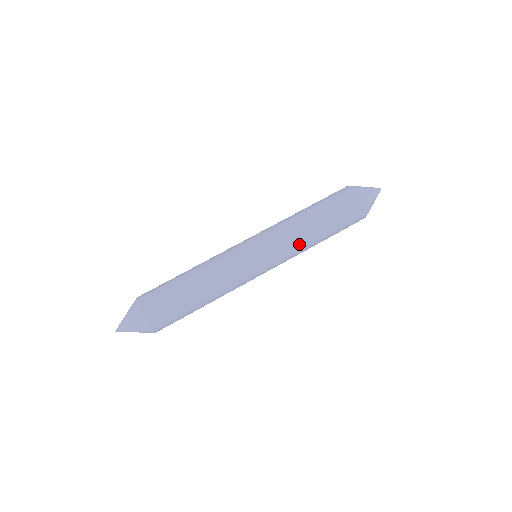
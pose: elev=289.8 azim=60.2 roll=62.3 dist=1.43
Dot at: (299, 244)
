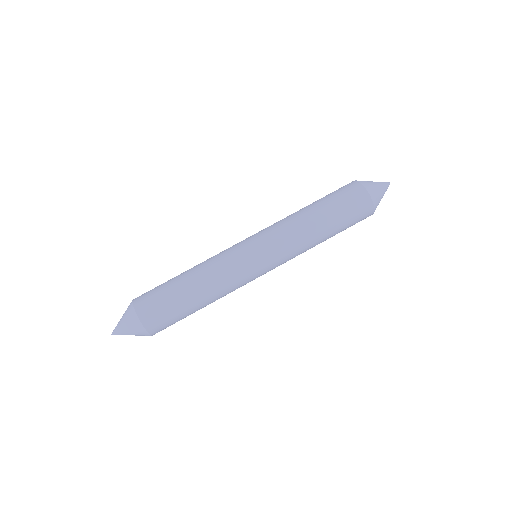
Dot at: (297, 237)
